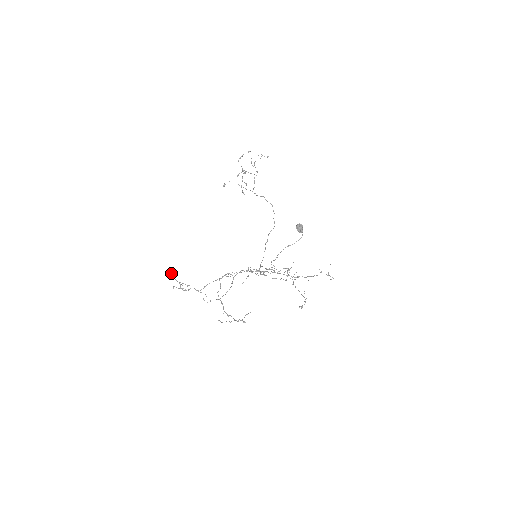
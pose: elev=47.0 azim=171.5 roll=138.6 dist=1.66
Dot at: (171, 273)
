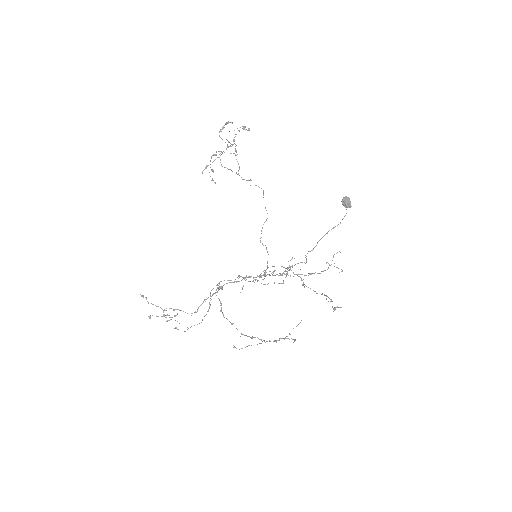
Dot at: (146, 297)
